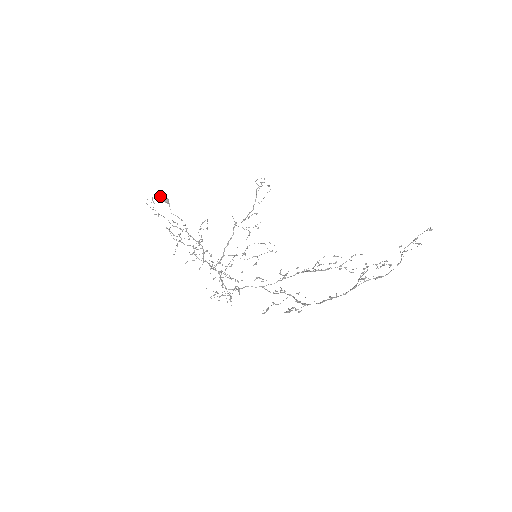
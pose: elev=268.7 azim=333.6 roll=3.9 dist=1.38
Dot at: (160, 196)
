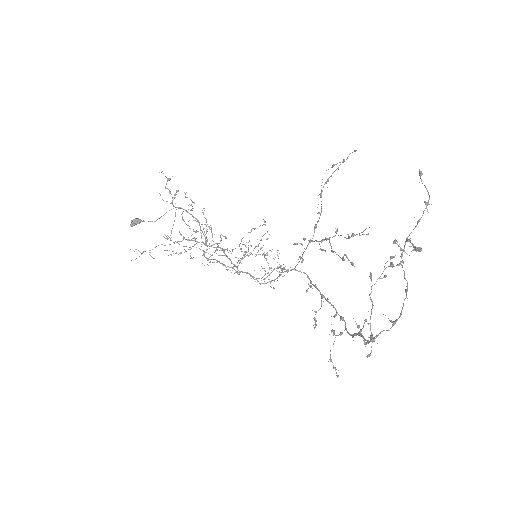
Dot at: occluded
